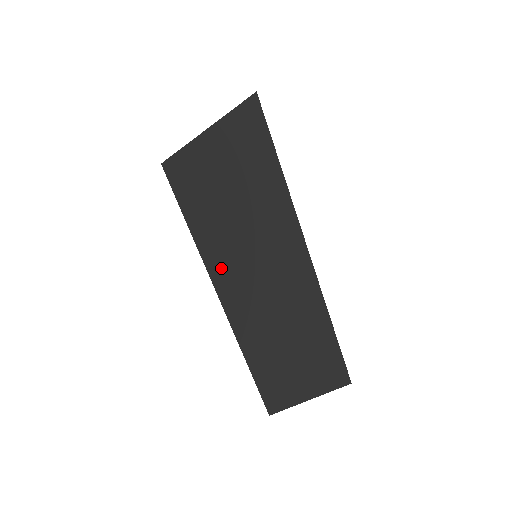
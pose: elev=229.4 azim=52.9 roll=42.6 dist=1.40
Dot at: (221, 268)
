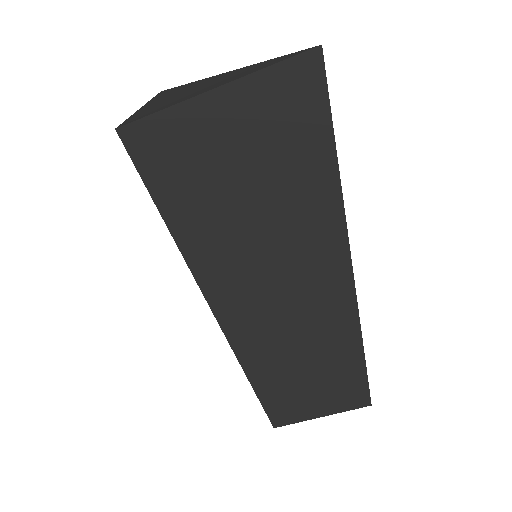
Dot at: (226, 294)
